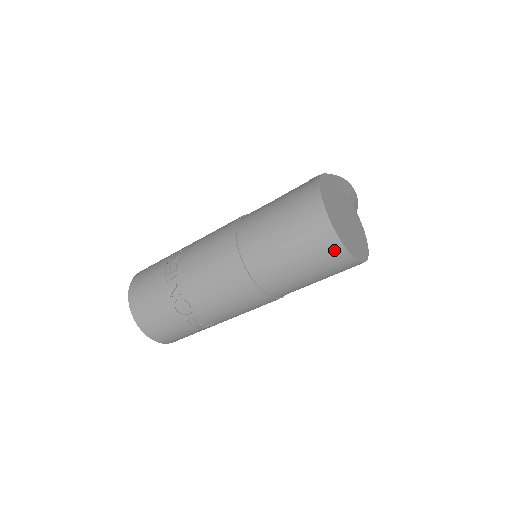
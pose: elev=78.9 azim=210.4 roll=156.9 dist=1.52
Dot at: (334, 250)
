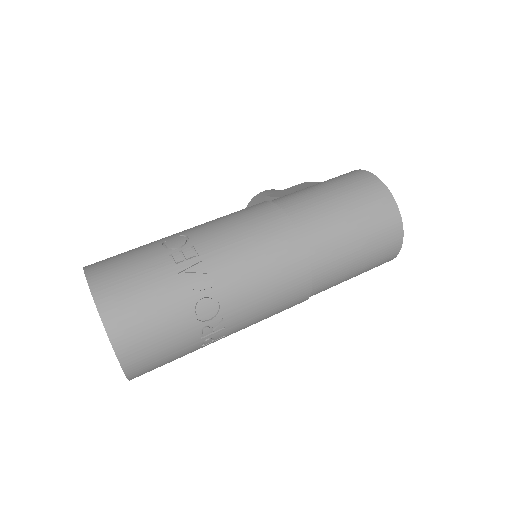
Dot at: (394, 239)
